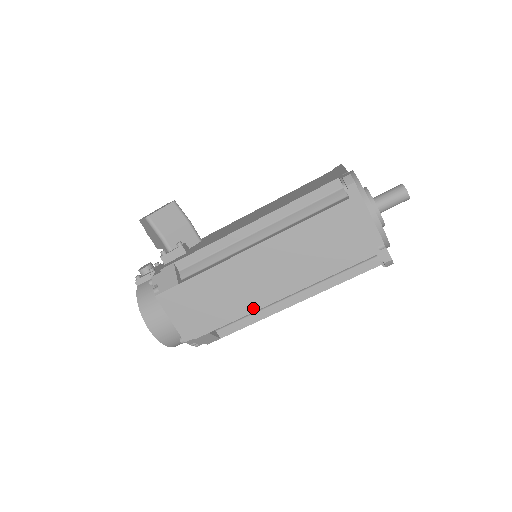
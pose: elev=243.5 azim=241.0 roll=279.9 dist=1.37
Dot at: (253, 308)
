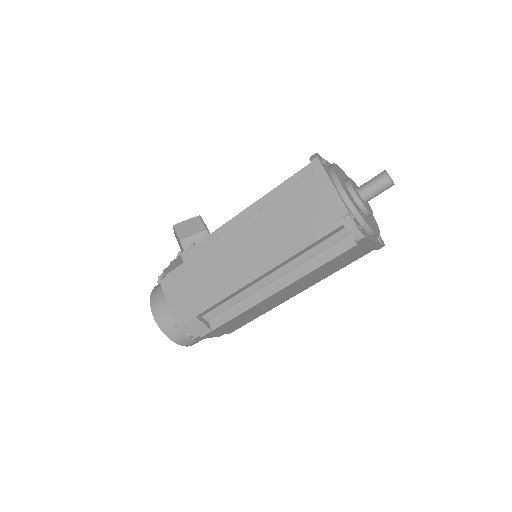
Dot at: (233, 289)
